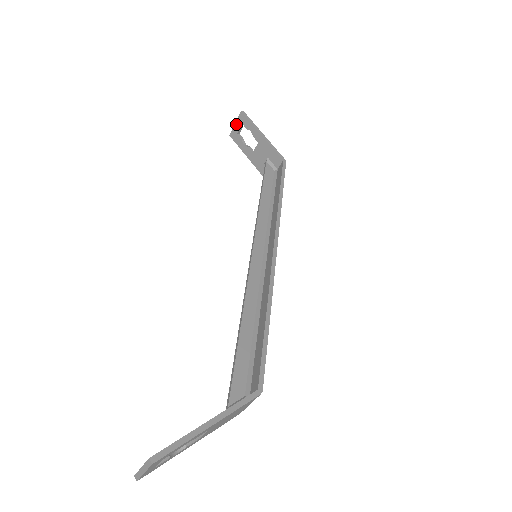
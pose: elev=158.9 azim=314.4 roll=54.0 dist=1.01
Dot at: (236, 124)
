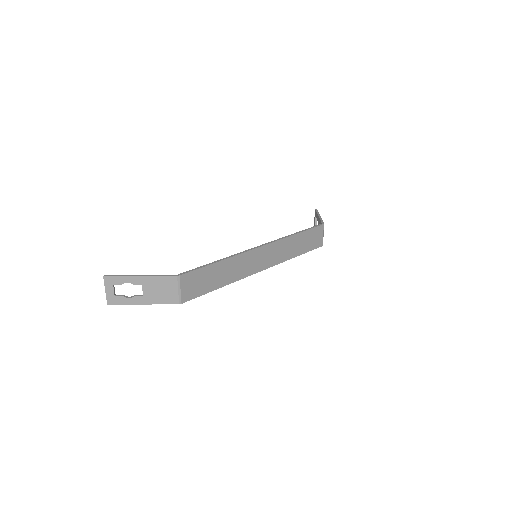
Dot at: (314, 219)
